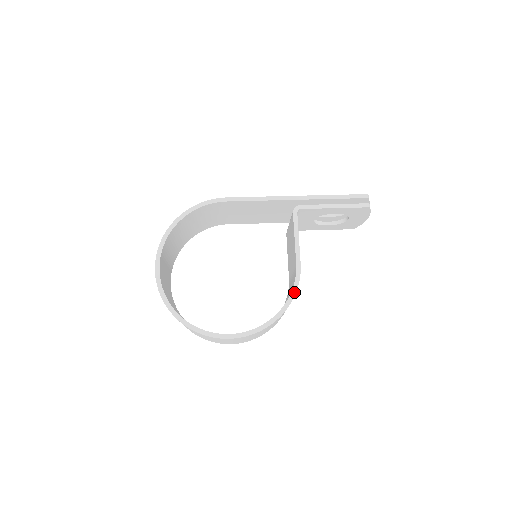
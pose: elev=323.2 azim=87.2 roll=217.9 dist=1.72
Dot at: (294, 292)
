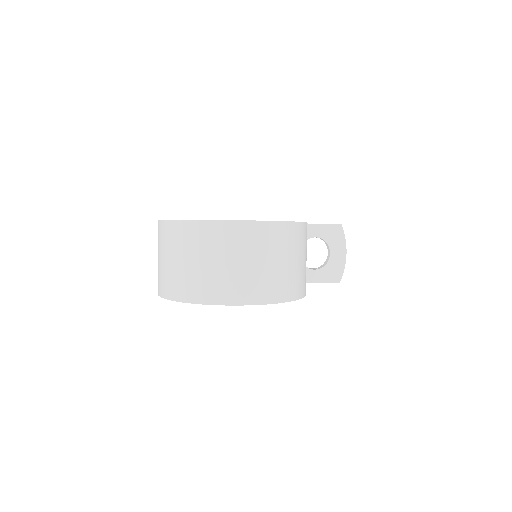
Dot at: occluded
